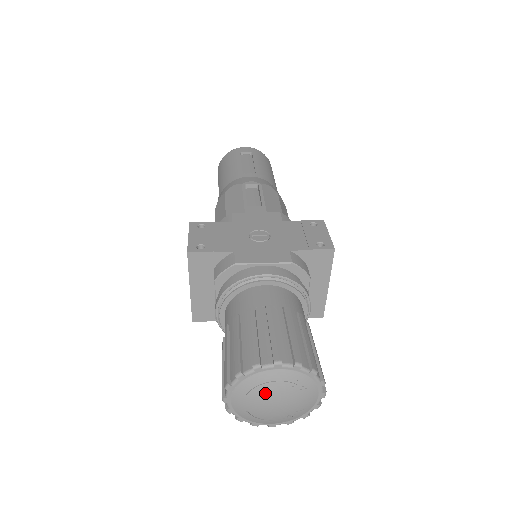
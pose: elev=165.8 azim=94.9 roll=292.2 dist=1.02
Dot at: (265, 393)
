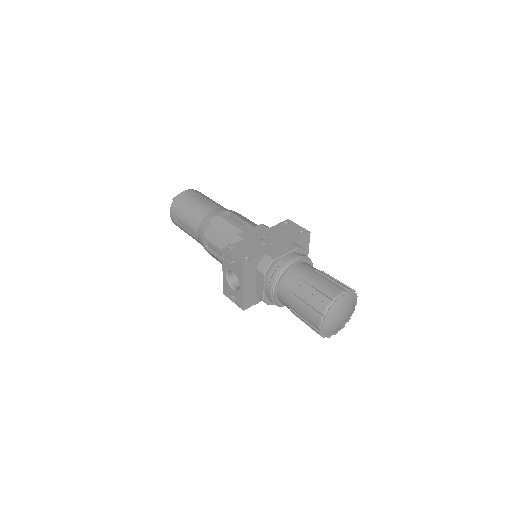
Dot at: (339, 312)
